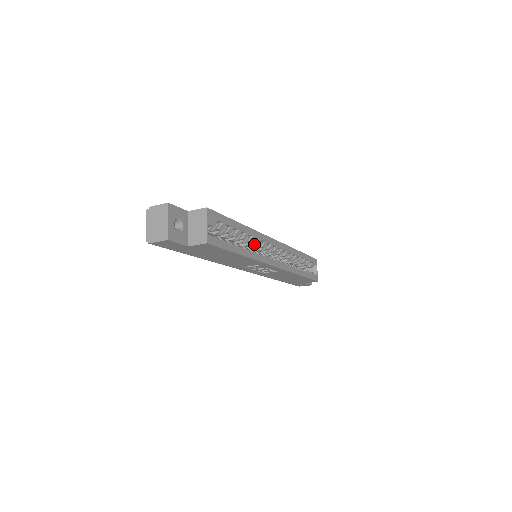
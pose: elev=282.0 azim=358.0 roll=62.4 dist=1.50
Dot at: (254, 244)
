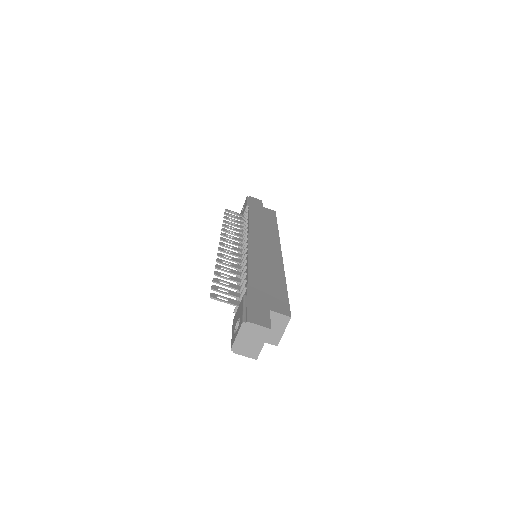
Dot at: occluded
